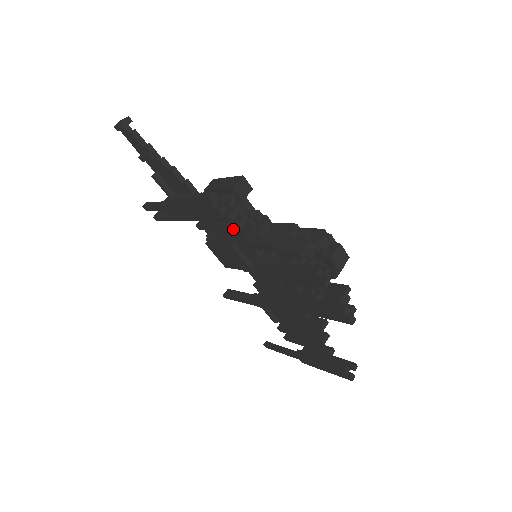
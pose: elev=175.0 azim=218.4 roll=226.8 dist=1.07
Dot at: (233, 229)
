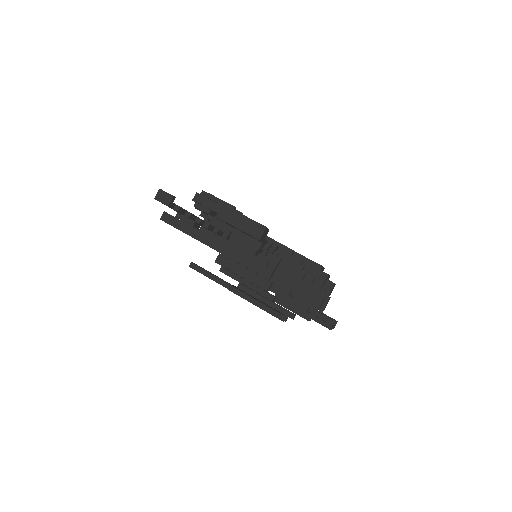
Dot at: occluded
